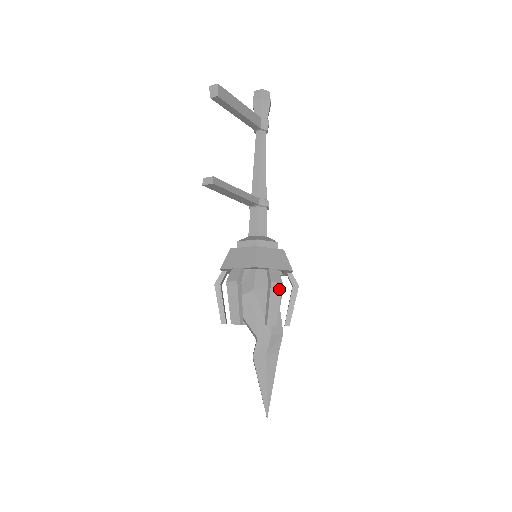
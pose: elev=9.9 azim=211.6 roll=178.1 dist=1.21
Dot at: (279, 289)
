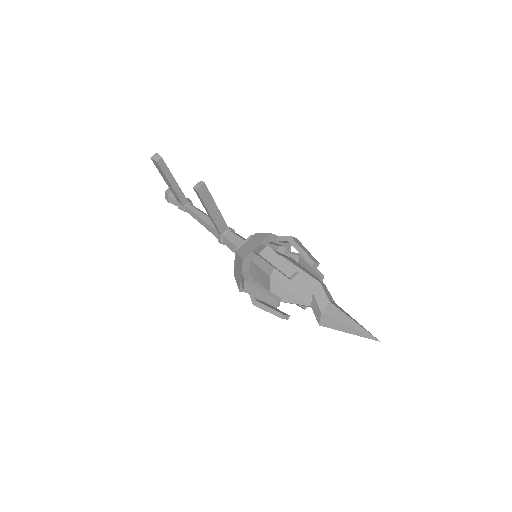
Dot at: (298, 241)
